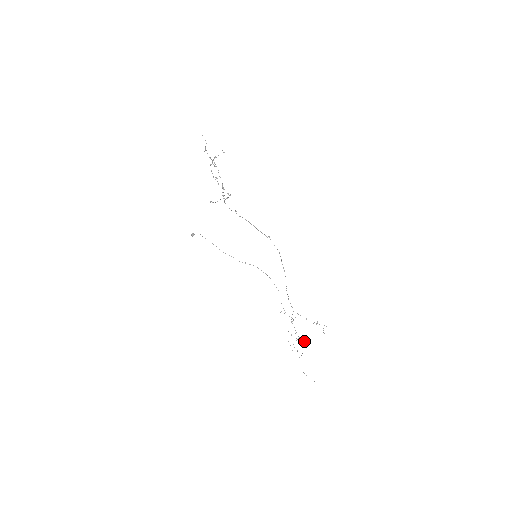
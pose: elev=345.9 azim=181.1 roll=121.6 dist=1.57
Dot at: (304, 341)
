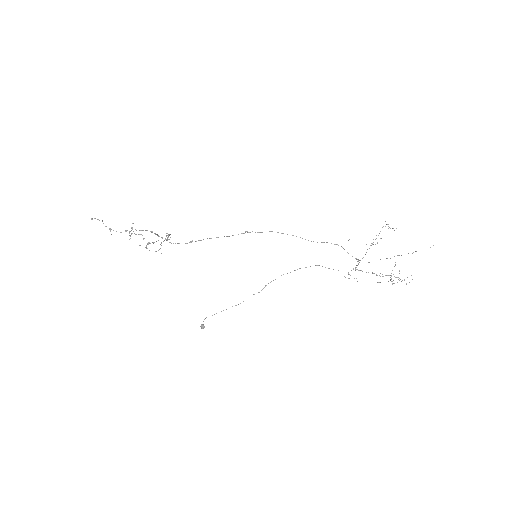
Dot at: occluded
